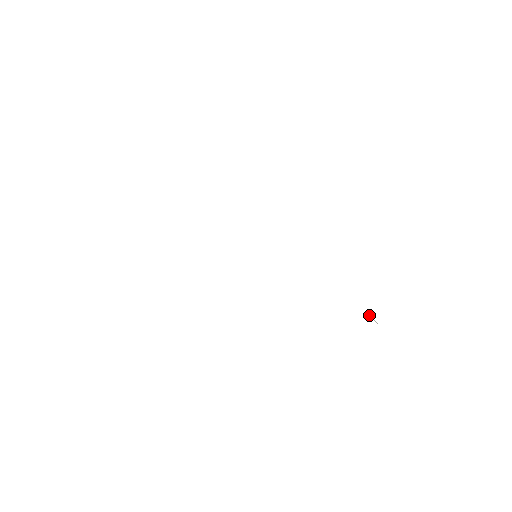
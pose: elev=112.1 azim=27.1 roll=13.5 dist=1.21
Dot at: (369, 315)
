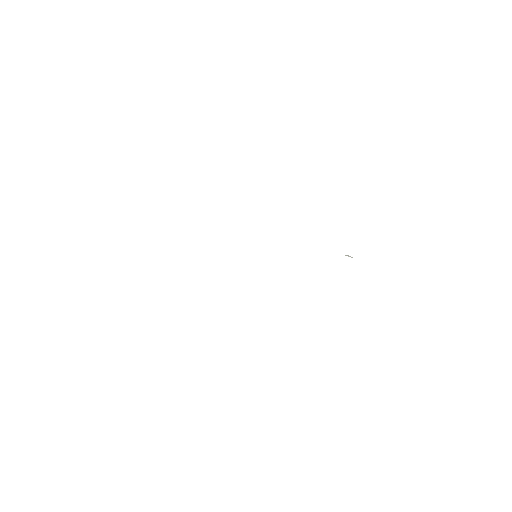
Dot at: (345, 255)
